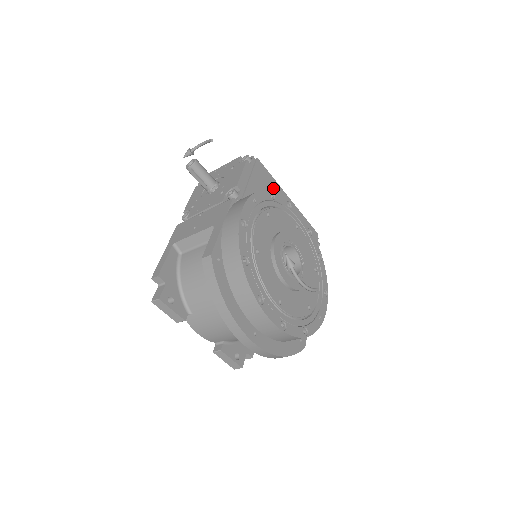
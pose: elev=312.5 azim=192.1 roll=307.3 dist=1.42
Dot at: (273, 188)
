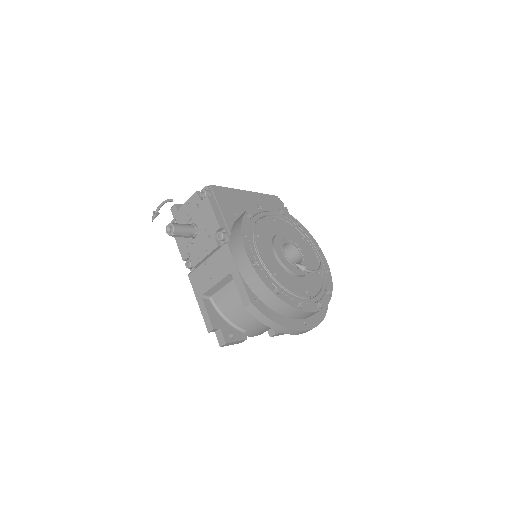
Dot at: (235, 197)
